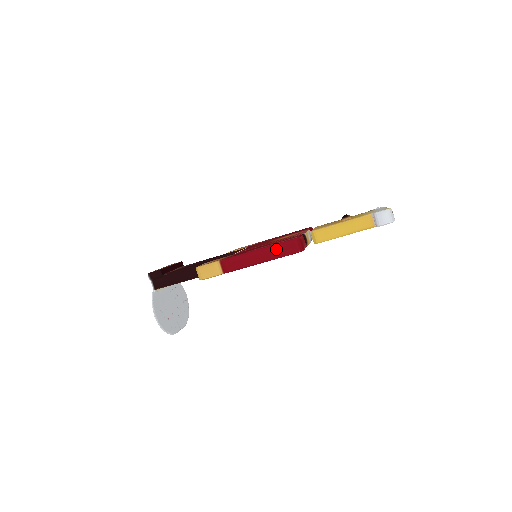
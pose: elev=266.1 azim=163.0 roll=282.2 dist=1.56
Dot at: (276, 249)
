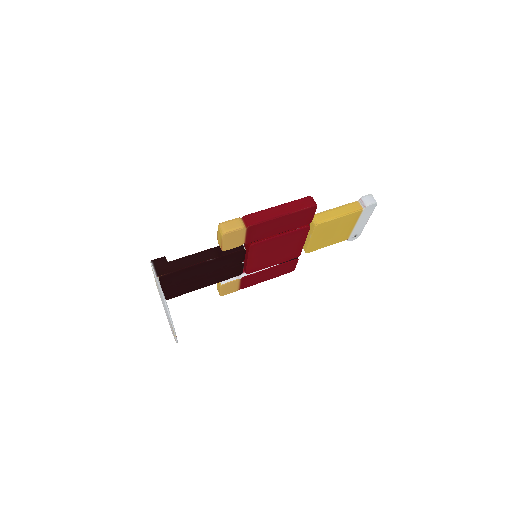
Dot at: (294, 204)
